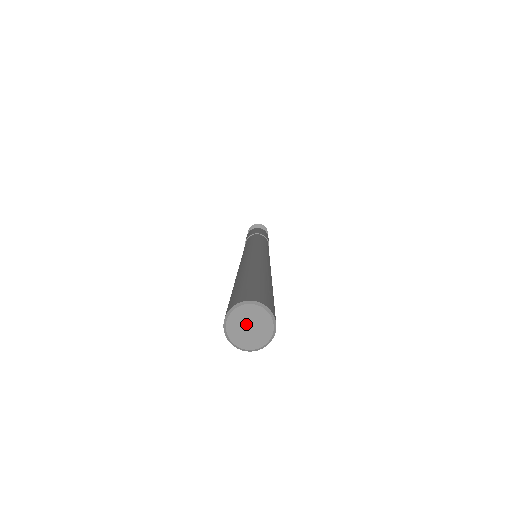
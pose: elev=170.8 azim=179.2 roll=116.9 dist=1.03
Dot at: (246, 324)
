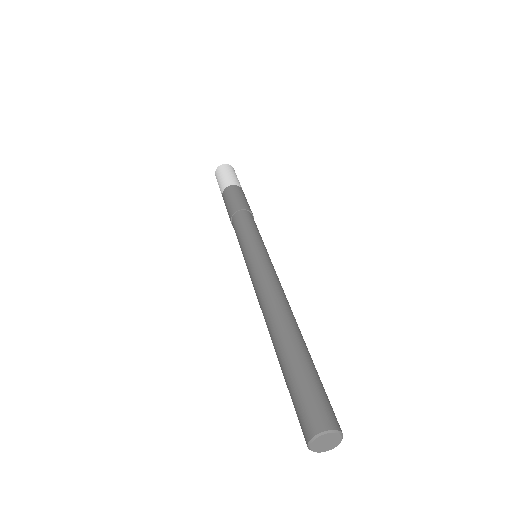
Dot at: (323, 443)
